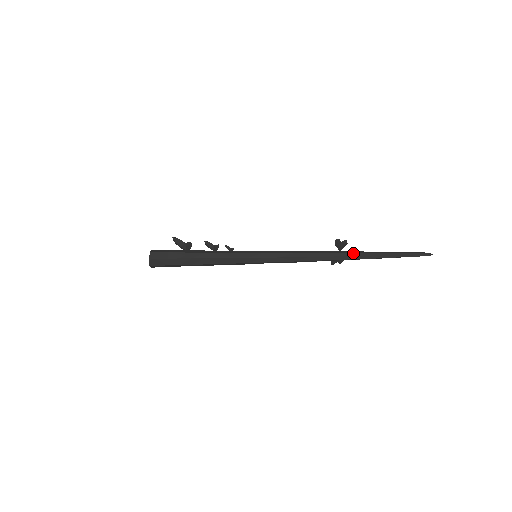
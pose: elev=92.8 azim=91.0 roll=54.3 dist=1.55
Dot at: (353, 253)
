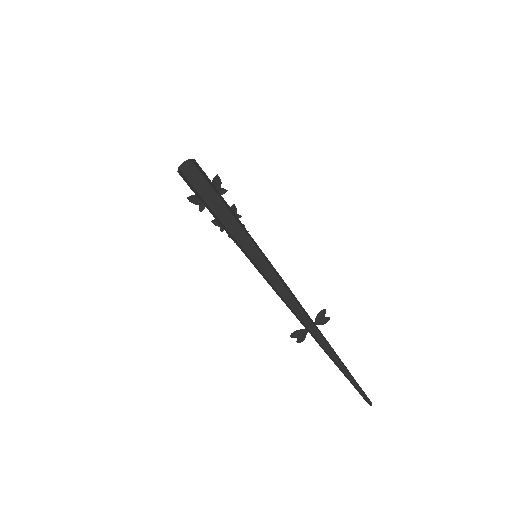
Dot at: occluded
